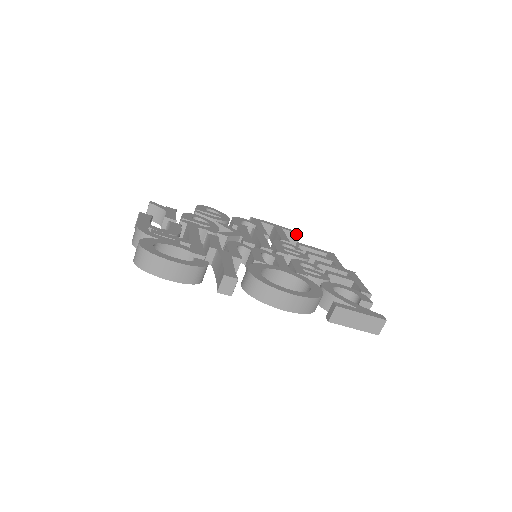
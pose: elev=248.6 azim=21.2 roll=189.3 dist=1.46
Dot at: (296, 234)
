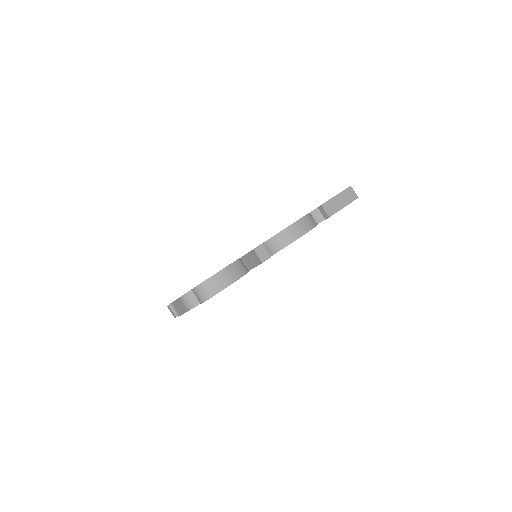
Dot at: occluded
